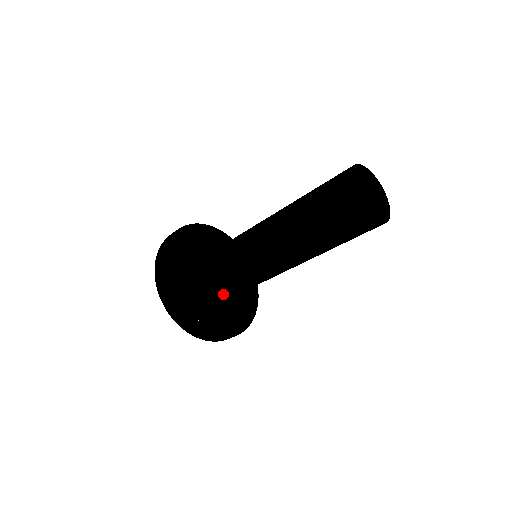
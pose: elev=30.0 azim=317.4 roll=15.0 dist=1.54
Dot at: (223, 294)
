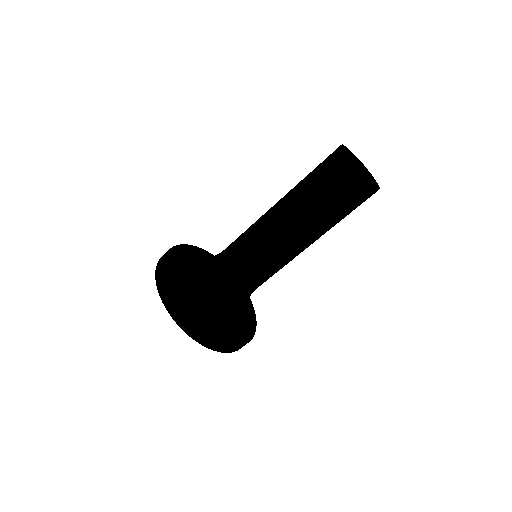
Dot at: (214, 283)
